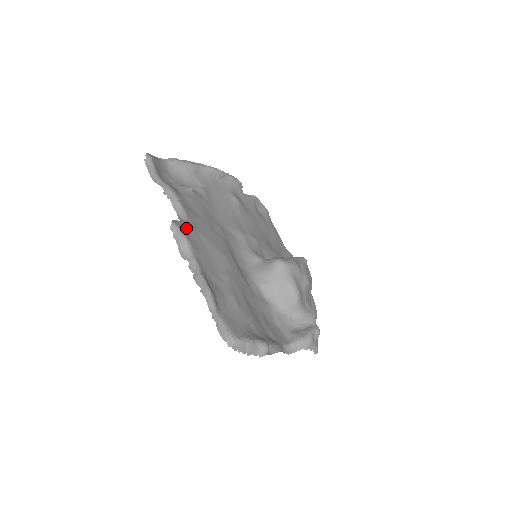
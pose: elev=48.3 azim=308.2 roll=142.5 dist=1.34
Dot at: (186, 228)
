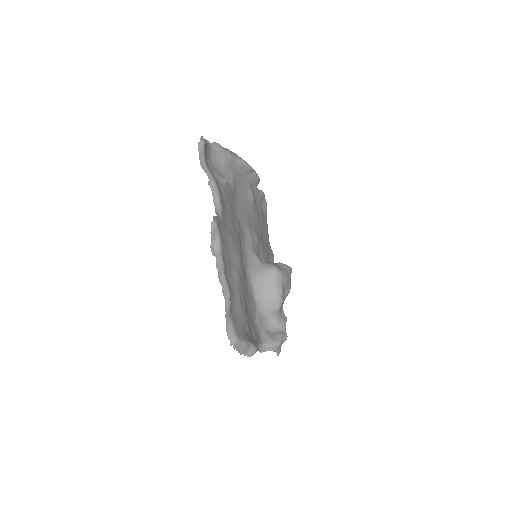
Dot at: (221, 225)
